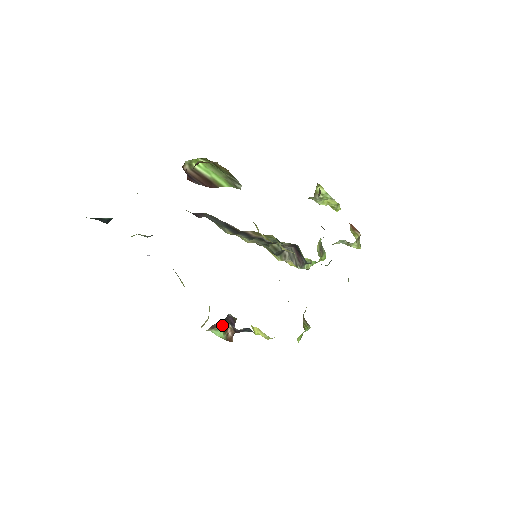
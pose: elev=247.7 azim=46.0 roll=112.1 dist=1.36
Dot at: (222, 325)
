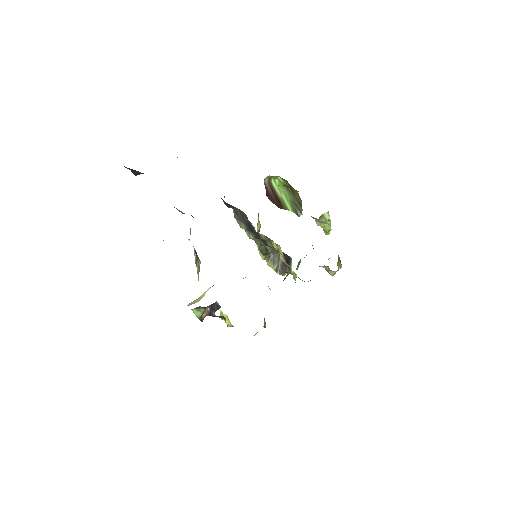
Dot at: (205, 308)
